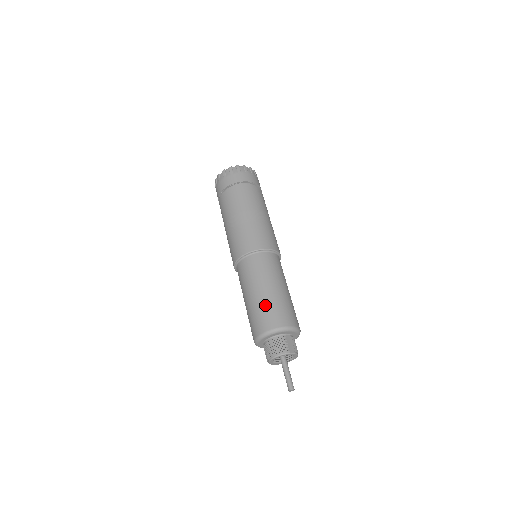
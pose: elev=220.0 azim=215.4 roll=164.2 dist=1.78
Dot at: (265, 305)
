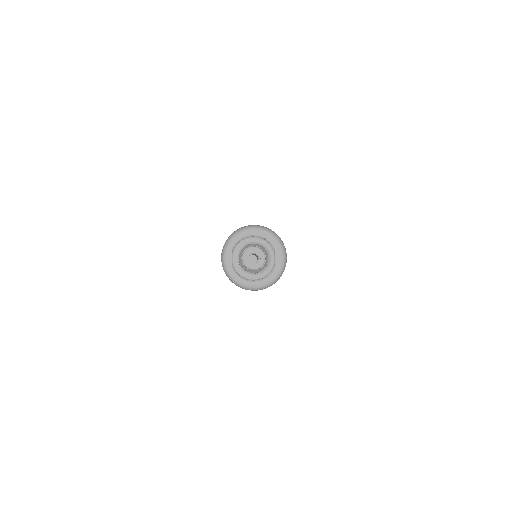
Dot at: occluded
